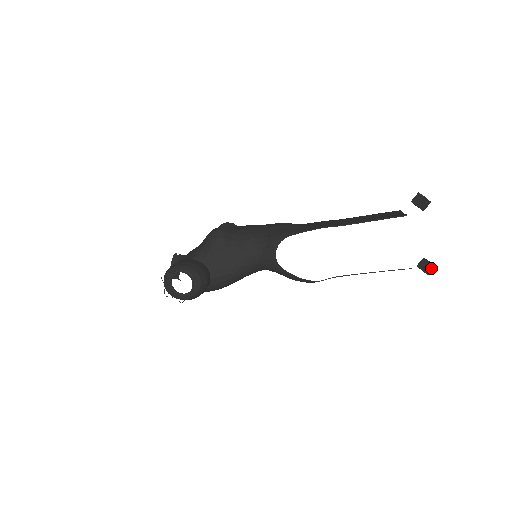
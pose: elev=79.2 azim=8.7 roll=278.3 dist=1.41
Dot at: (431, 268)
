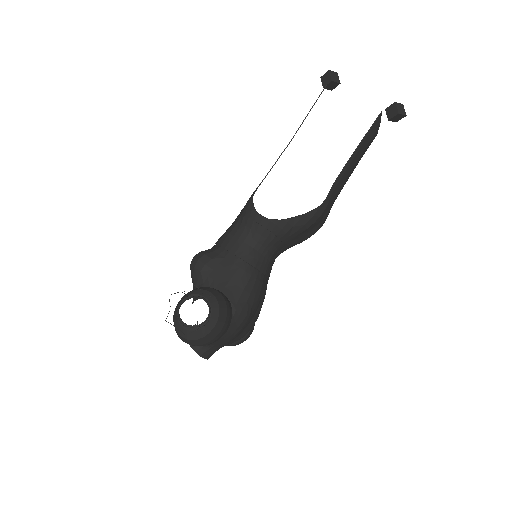
Dot at: (400, 107)
